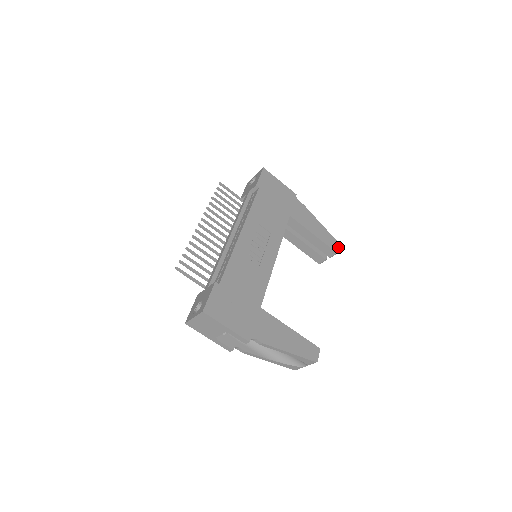
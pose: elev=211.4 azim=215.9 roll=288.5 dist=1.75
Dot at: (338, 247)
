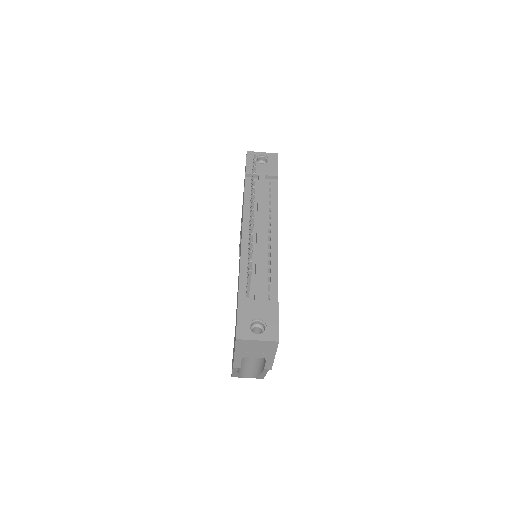
Dot at: occluded
